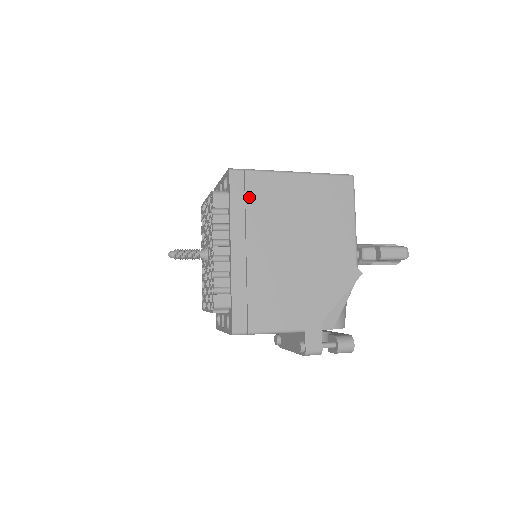
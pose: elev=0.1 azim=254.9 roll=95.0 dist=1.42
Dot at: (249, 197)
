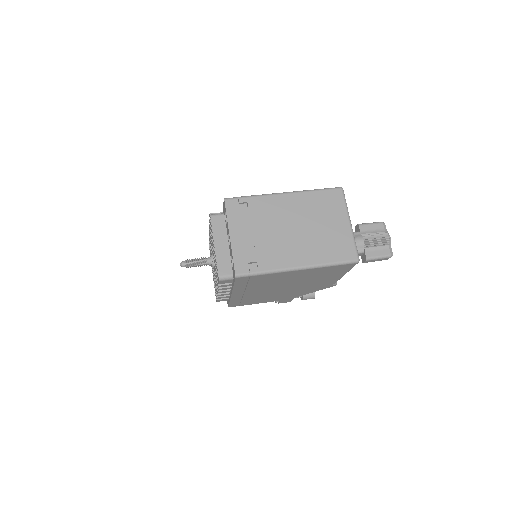
Dot at: (251, 282)
